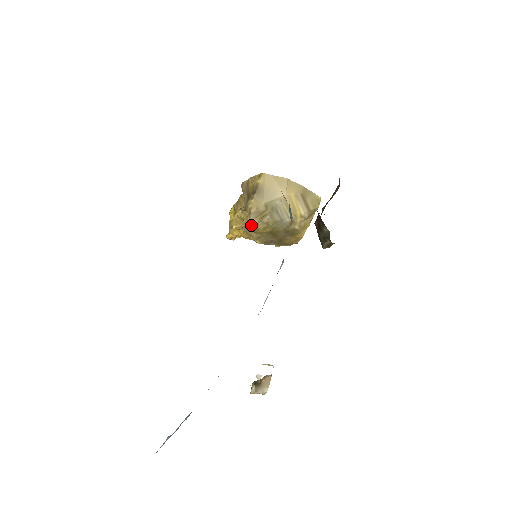
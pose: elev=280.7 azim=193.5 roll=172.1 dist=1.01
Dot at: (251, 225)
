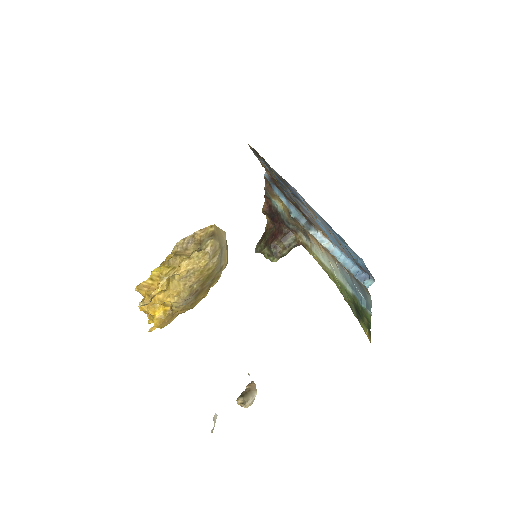
Dot at: (203, 264)
